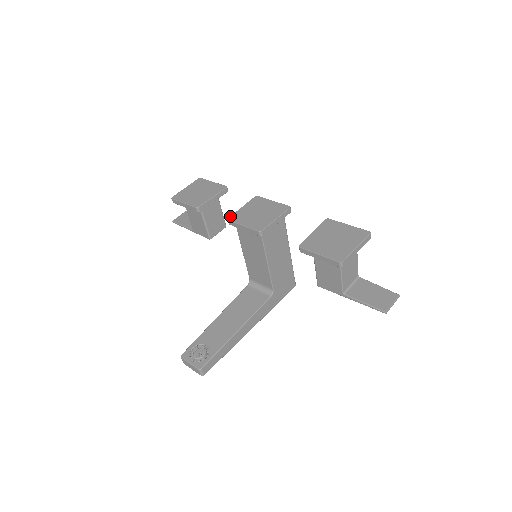
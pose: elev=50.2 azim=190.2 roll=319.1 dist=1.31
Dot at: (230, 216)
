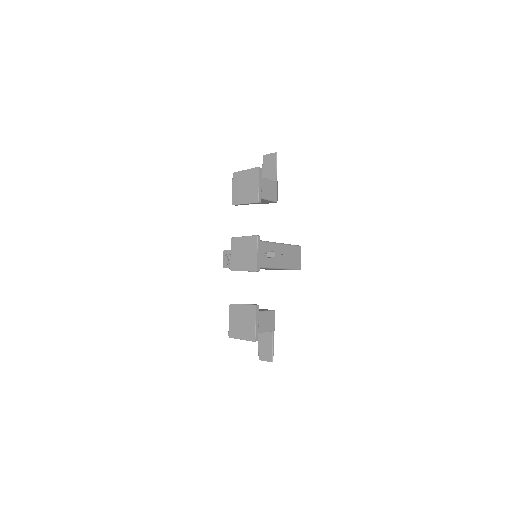
Dot at: (234, 237)
